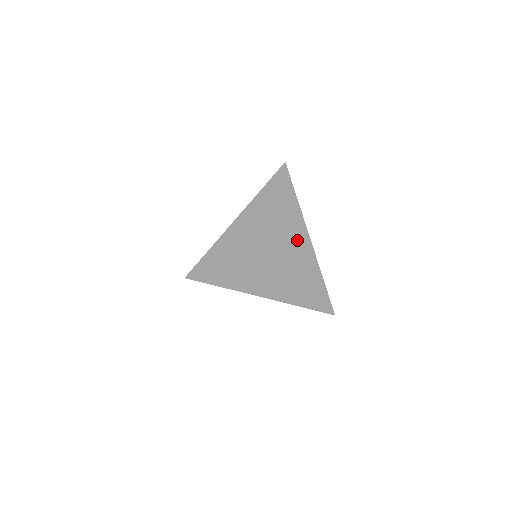
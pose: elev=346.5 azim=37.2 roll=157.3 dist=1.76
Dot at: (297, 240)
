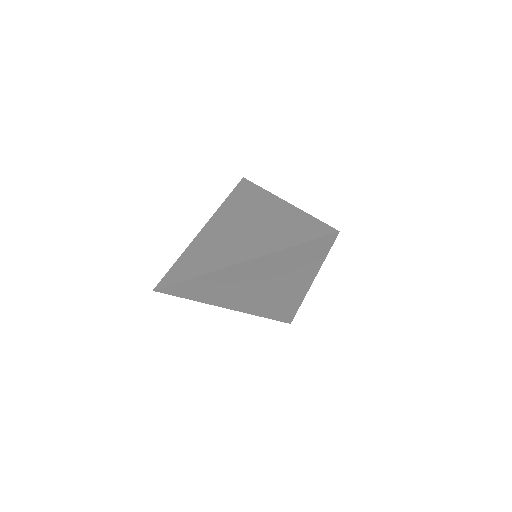
Dot at: (295, 284)
